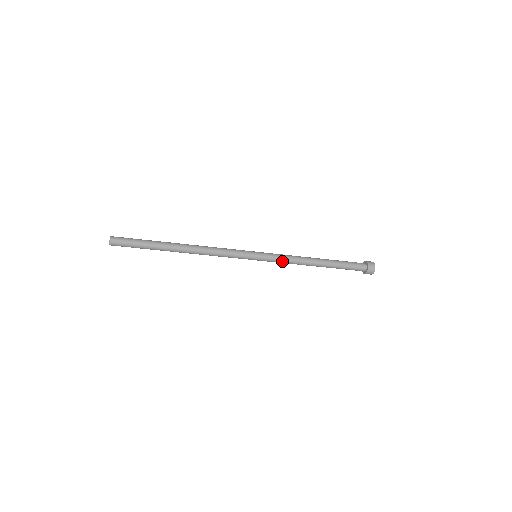
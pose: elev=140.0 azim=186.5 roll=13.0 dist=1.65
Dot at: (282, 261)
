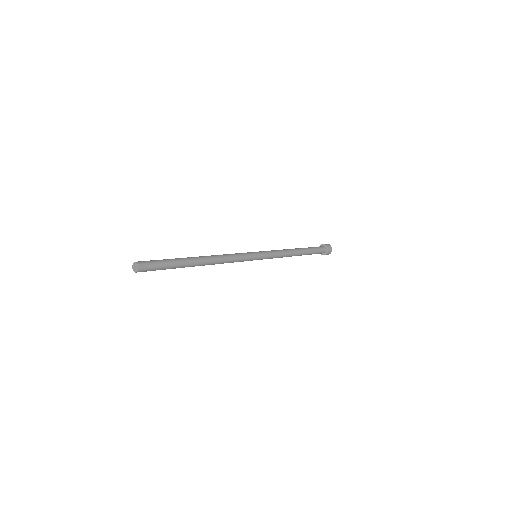
Dot at: occluded
